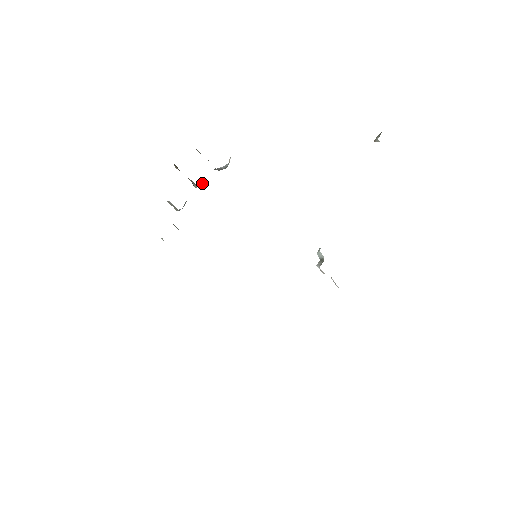
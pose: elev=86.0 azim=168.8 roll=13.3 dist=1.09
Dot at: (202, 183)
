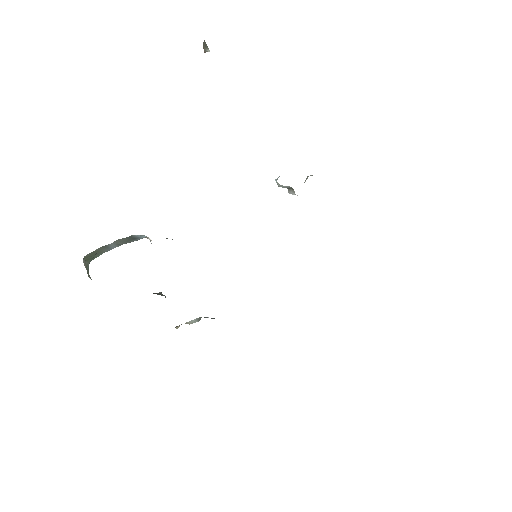
Dot at: occluded
